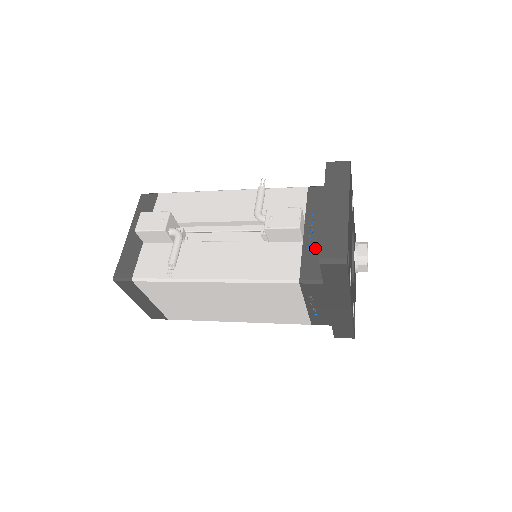
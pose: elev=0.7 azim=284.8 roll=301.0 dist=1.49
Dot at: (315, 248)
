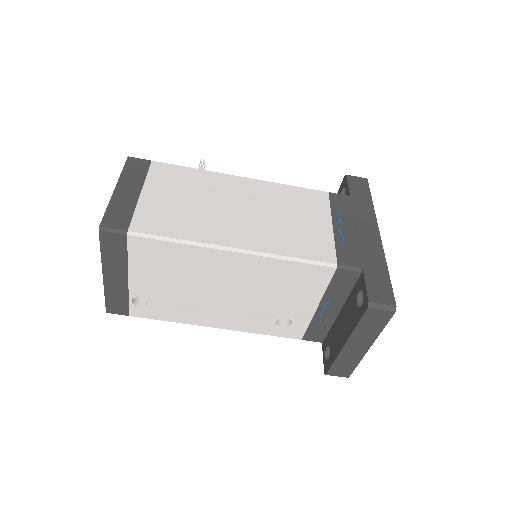
Dot at: occluded
